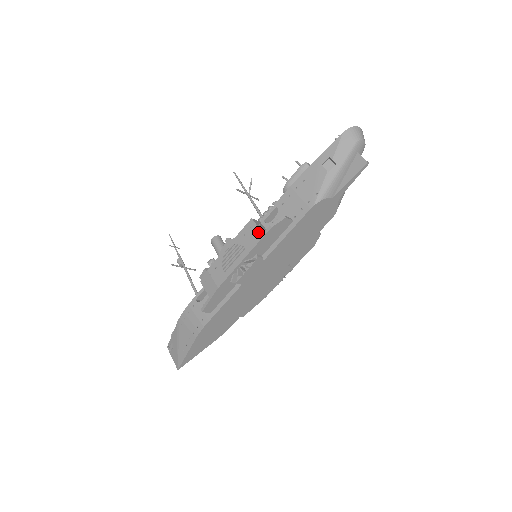
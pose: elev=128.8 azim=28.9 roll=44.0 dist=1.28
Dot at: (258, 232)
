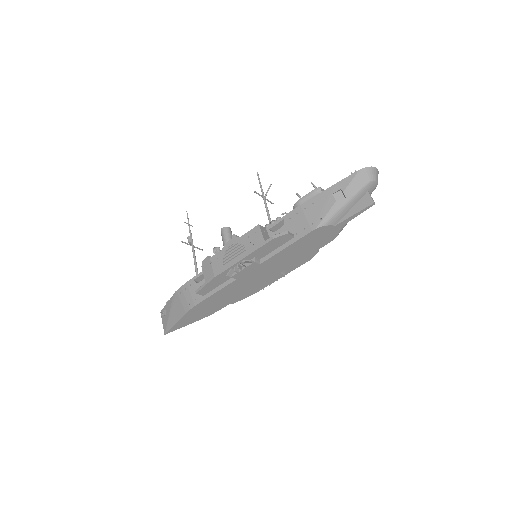
Dot at: (261, 239)
